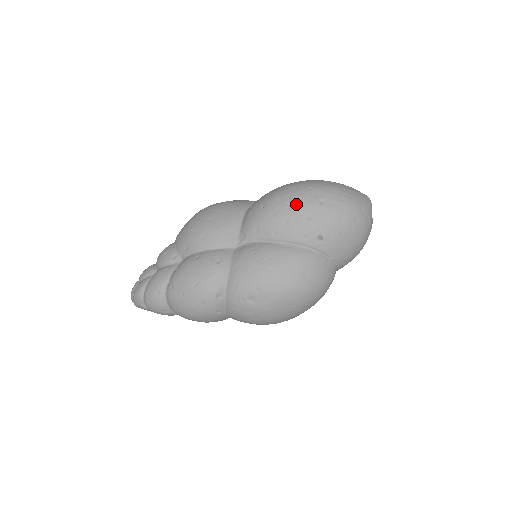
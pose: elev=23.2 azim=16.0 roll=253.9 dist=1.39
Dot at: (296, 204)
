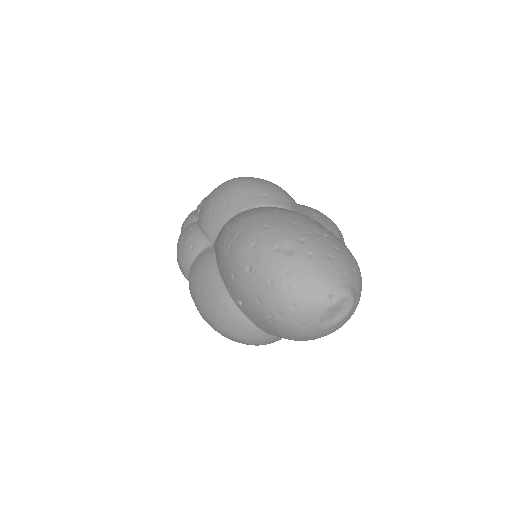
Dot at: (232, 252)
